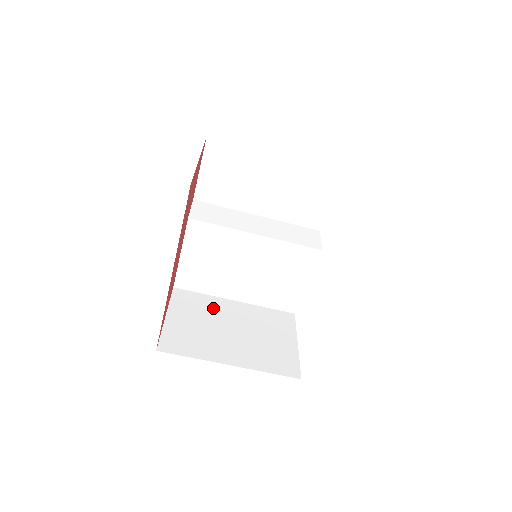
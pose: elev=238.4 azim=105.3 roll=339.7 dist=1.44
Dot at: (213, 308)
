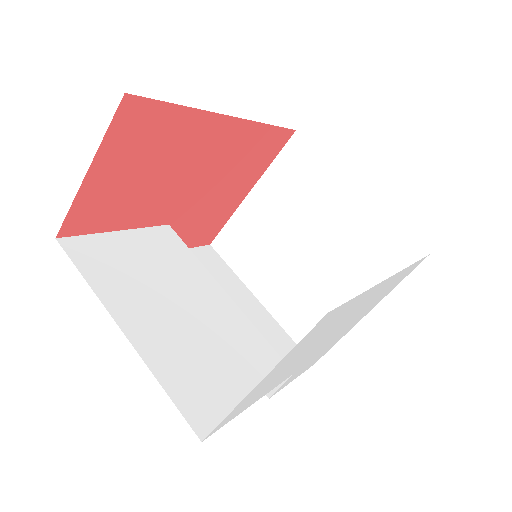
Dot at: occluded
